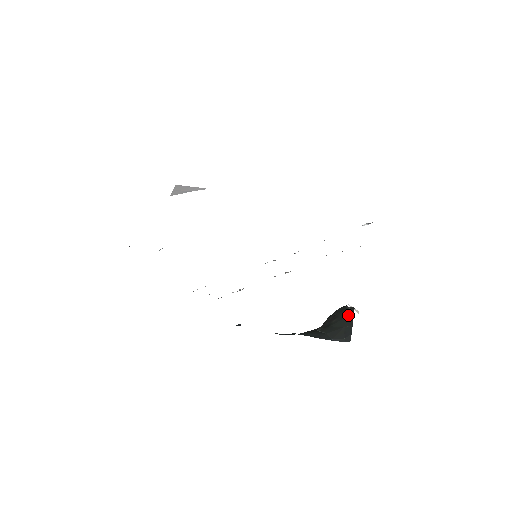
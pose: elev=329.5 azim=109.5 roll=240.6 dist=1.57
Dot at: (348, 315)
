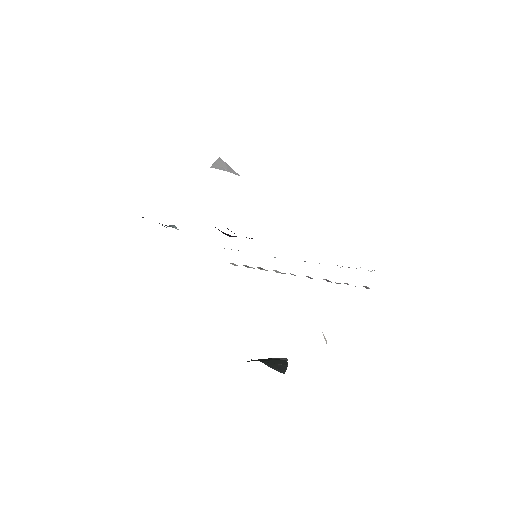
Dot at: occluded
